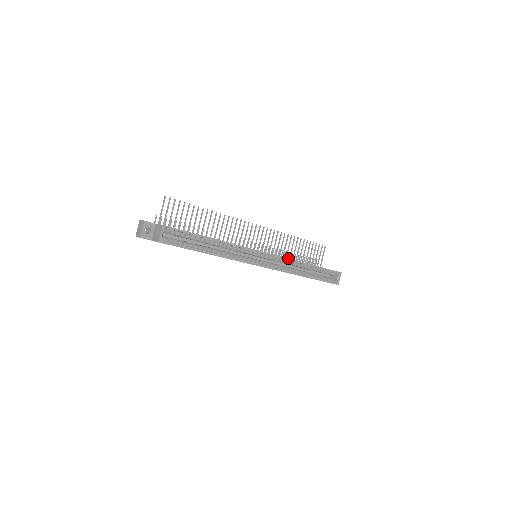
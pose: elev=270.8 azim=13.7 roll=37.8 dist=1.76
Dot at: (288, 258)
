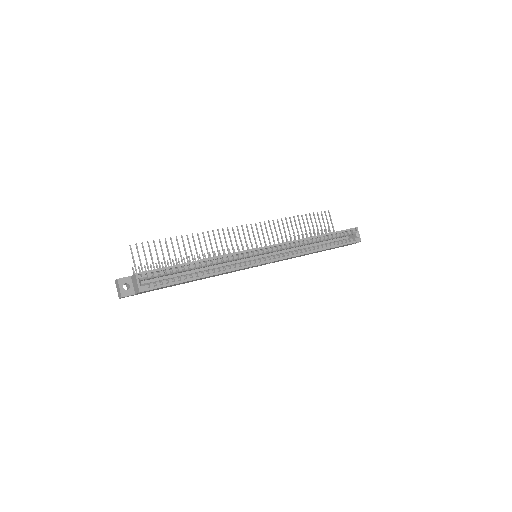
Dot at: (289, 241)
